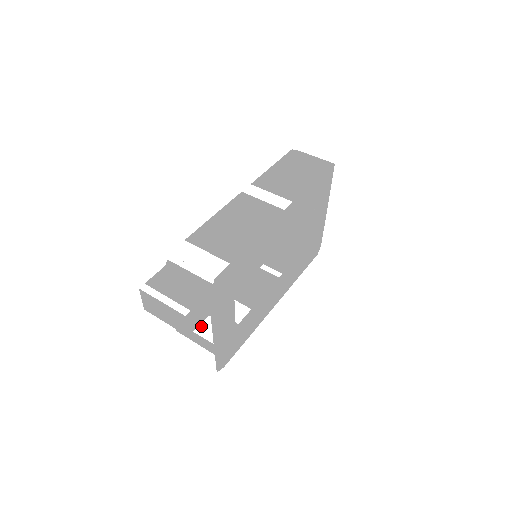
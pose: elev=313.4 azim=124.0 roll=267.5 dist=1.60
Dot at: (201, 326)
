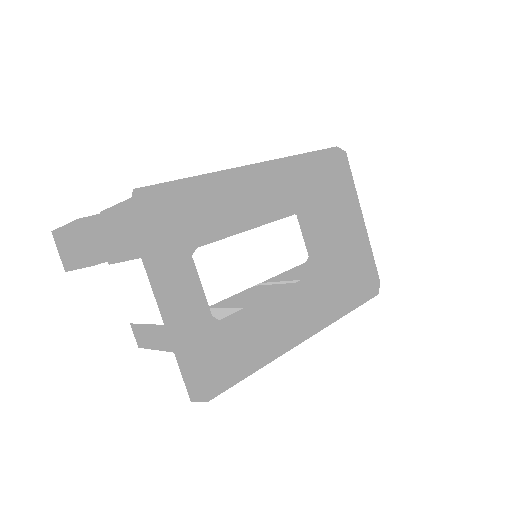
Dot at: (145, 297)
